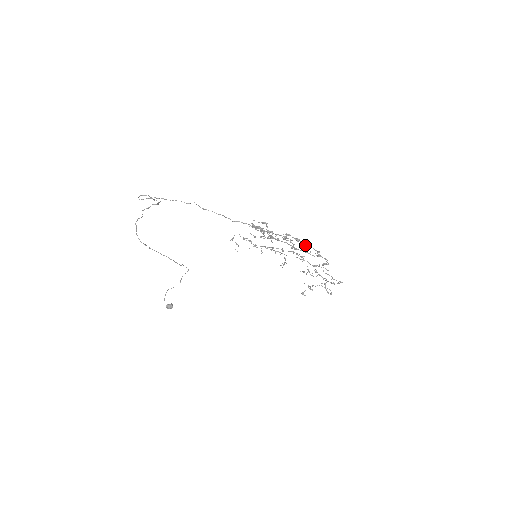
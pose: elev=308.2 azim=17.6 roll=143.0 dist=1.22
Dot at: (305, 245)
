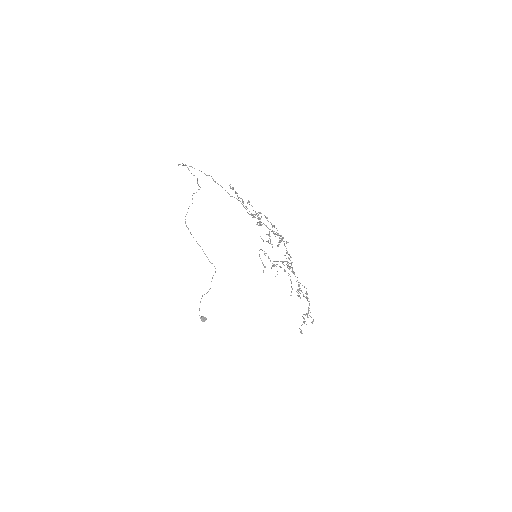
Dot at: (282, 237)
